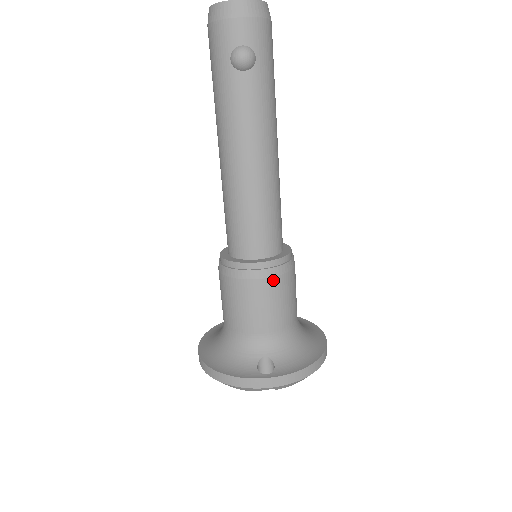
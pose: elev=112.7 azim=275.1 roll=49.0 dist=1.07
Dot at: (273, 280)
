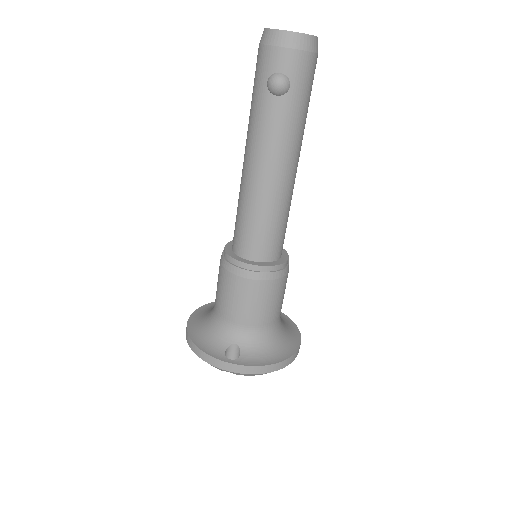
Dot at: (259, 283)
